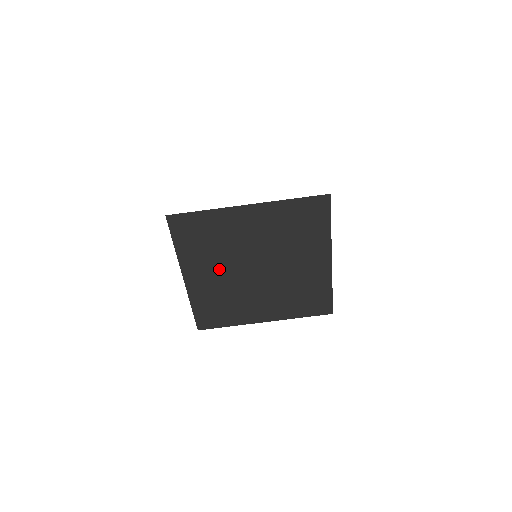
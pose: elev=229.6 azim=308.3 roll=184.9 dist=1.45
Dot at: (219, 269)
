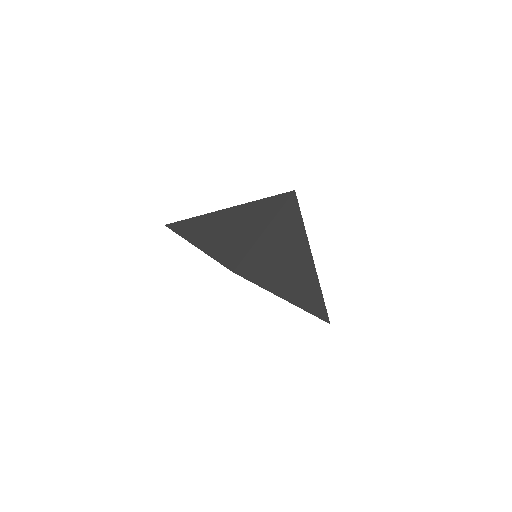
Dot at: occluded
